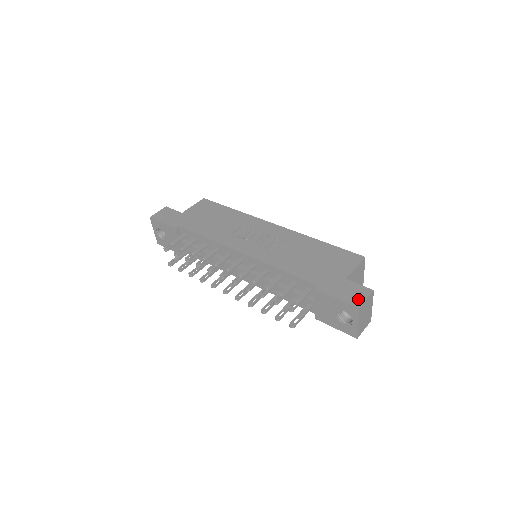
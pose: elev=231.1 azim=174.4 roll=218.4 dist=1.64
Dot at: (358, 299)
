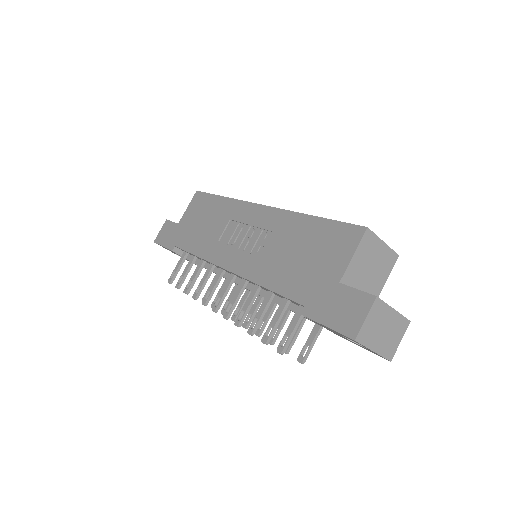
Dot at: (353, 321)
